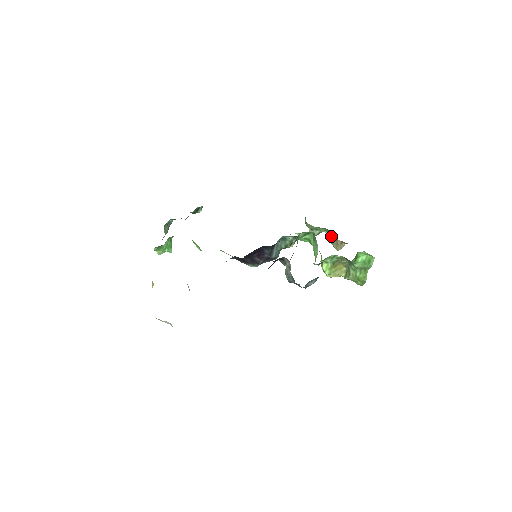
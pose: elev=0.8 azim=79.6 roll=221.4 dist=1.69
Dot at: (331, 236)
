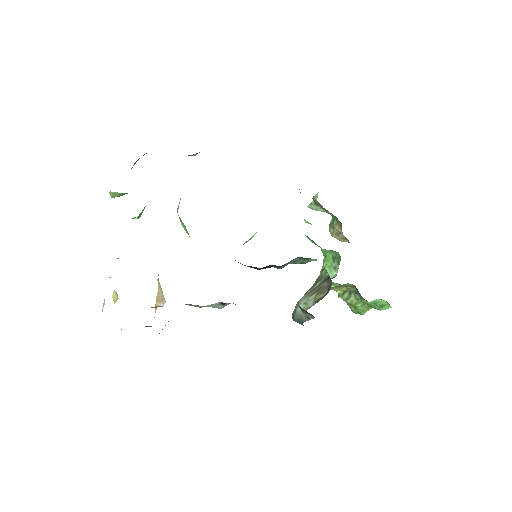
Dot at: (335, 222)
